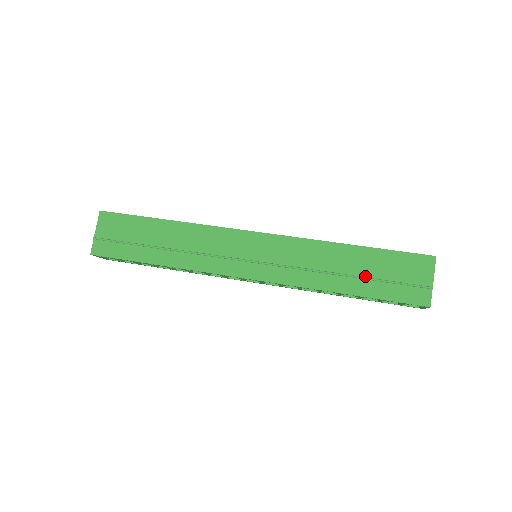
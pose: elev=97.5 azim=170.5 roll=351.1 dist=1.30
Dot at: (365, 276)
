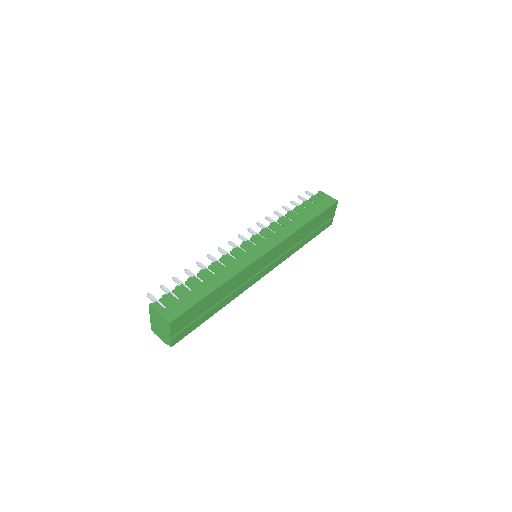
Dot at: (312, 232)
